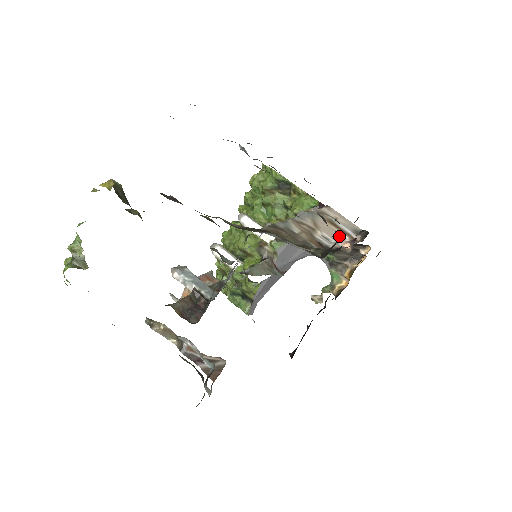
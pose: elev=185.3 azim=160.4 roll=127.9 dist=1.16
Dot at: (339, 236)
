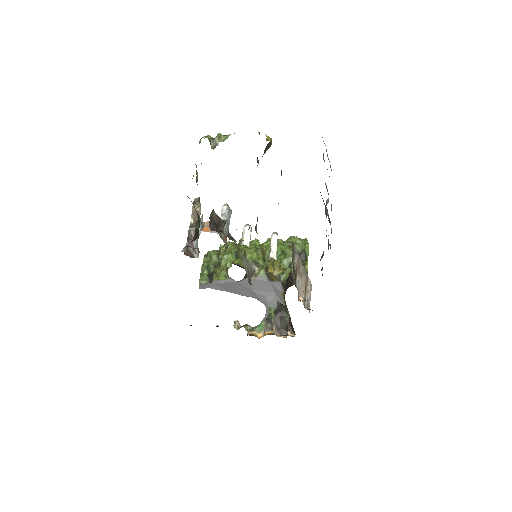
Dot at: (302, 293)
